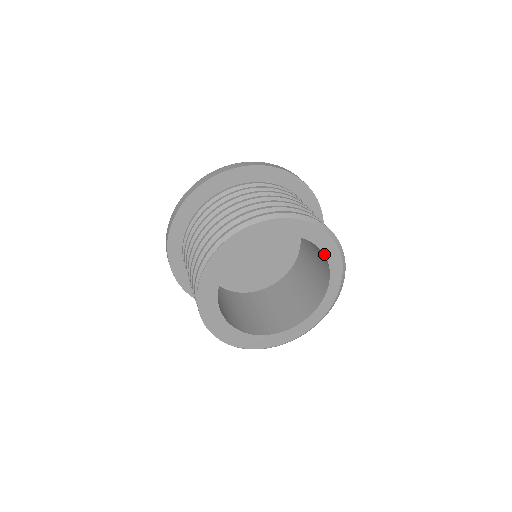
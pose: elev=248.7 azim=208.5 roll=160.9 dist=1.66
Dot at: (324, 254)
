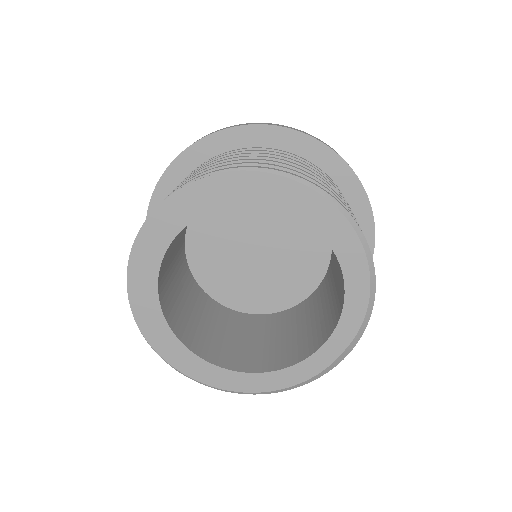
Dot at: (345, 290)
